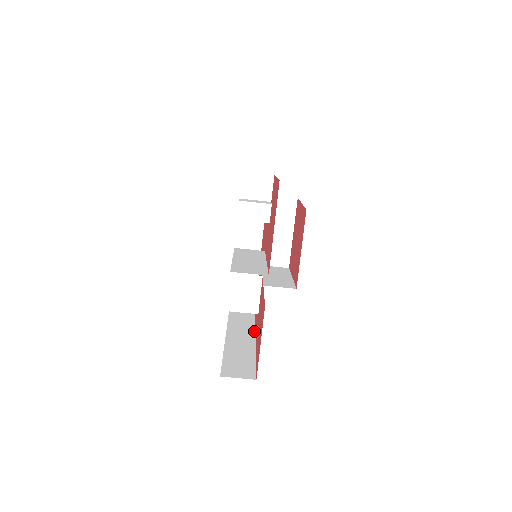
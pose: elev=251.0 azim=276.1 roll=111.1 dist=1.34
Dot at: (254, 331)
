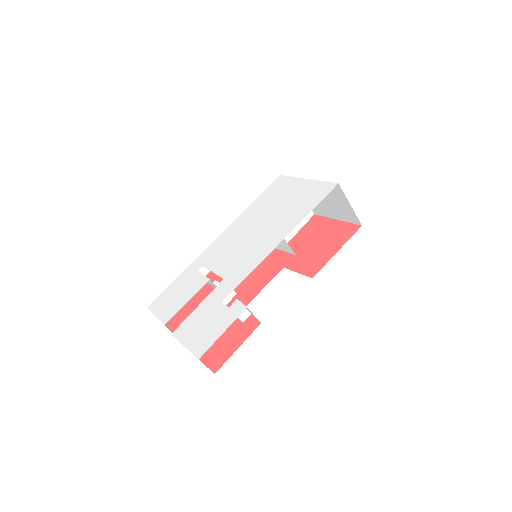
Dot at: occluded
